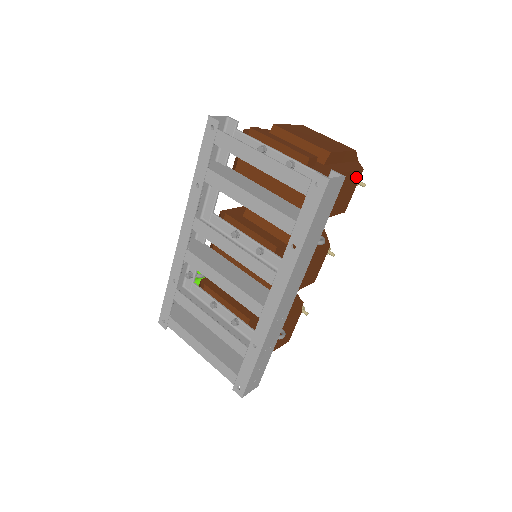
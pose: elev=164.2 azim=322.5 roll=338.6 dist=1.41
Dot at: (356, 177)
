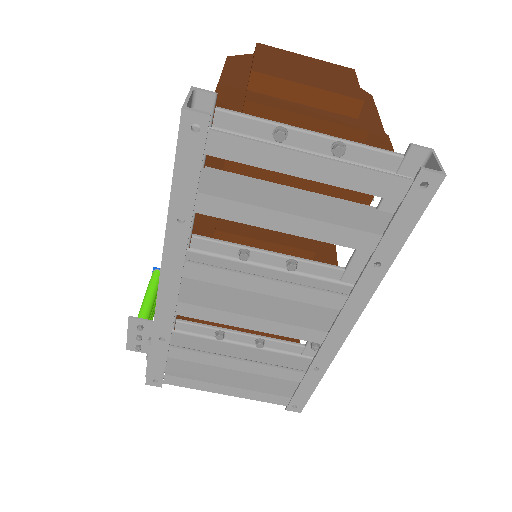
Dot at: occluded
